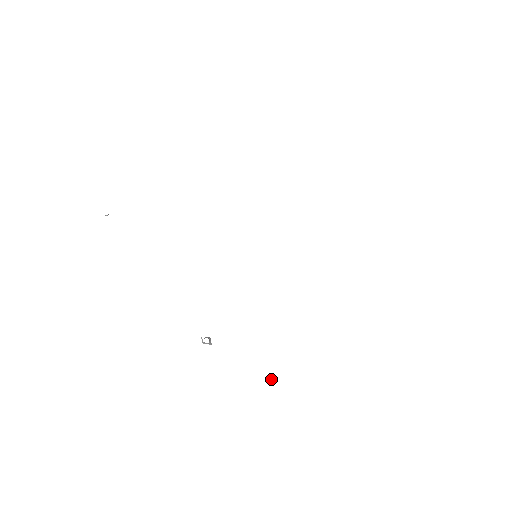
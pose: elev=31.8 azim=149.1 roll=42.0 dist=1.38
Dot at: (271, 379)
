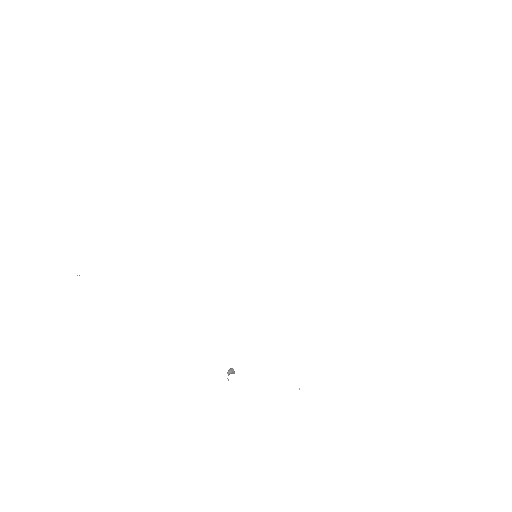
Dot at: occluded
